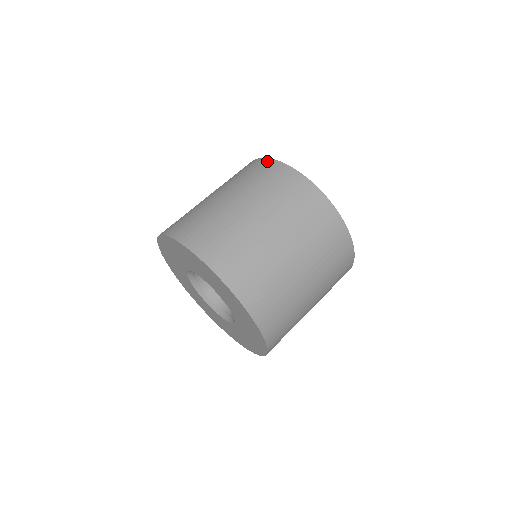
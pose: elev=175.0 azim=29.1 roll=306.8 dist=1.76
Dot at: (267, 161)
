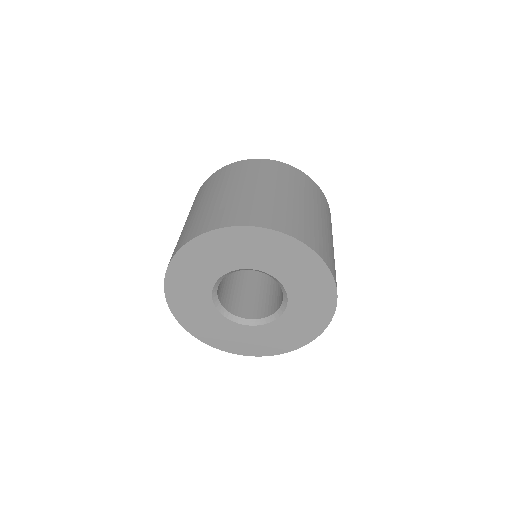
Dot at: (218, 171)
